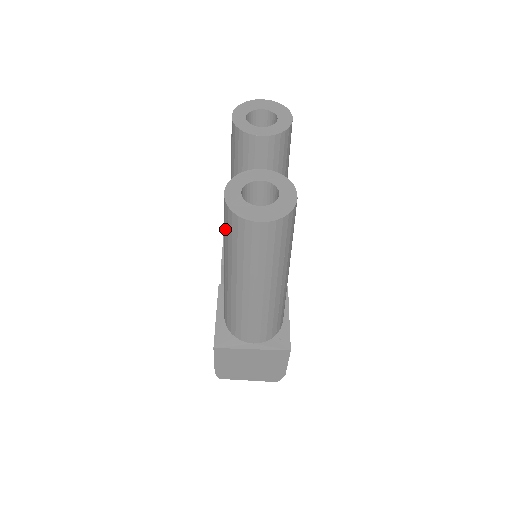
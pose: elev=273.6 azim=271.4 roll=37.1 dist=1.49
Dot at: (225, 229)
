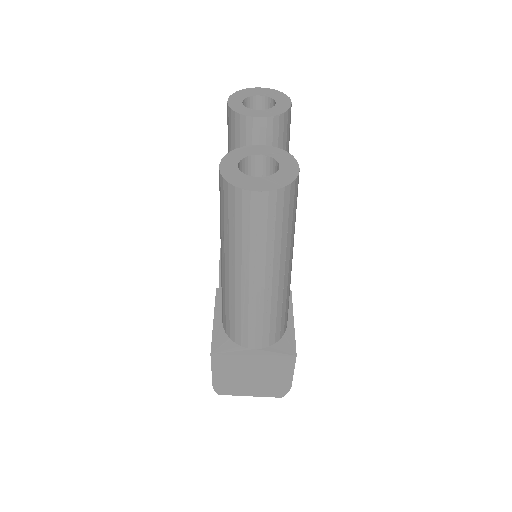
Dot at: (221, 208)
